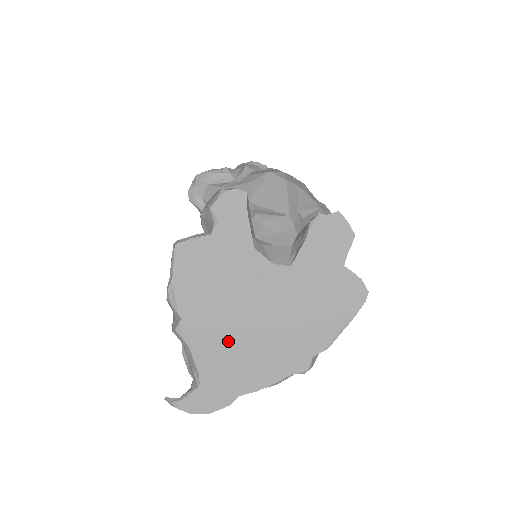
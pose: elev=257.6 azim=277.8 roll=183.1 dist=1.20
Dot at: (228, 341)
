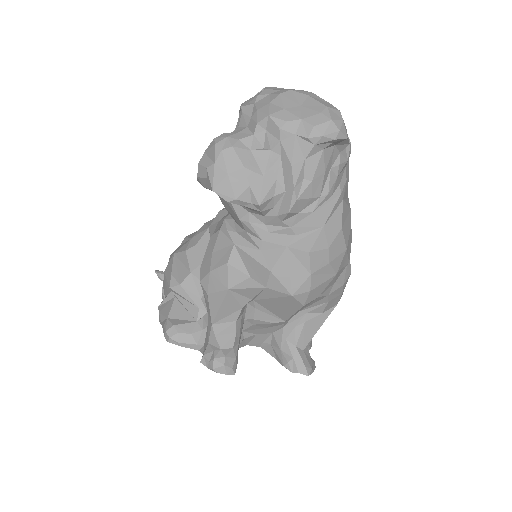
Dot at: occluded
